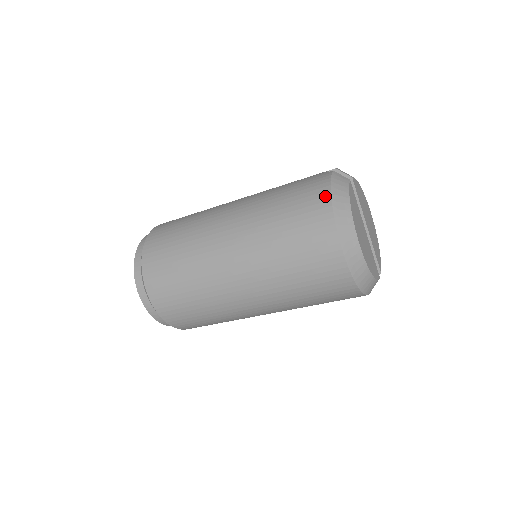
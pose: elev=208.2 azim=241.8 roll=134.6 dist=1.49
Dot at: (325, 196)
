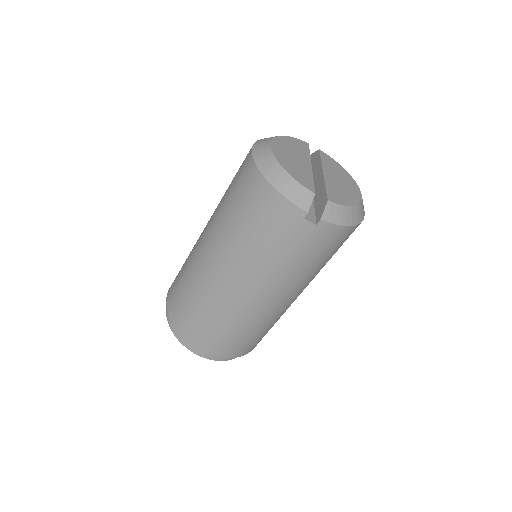
Dot at: occluded
